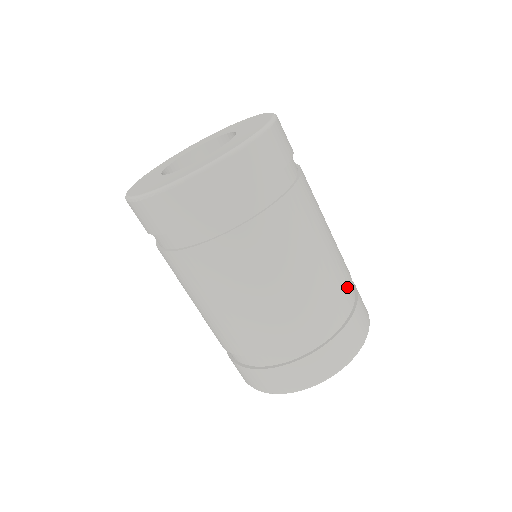
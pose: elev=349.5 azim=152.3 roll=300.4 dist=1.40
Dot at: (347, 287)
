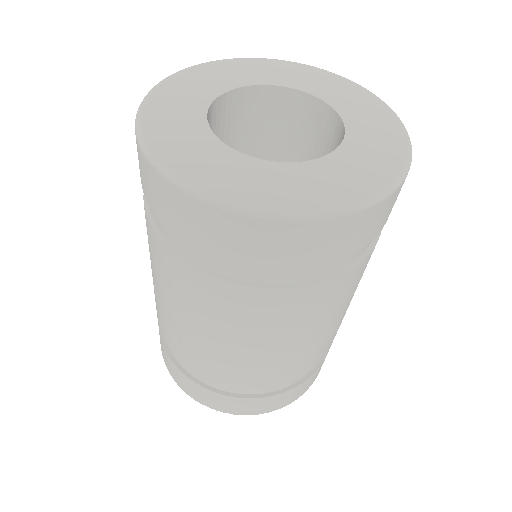
Dot at: occluded
